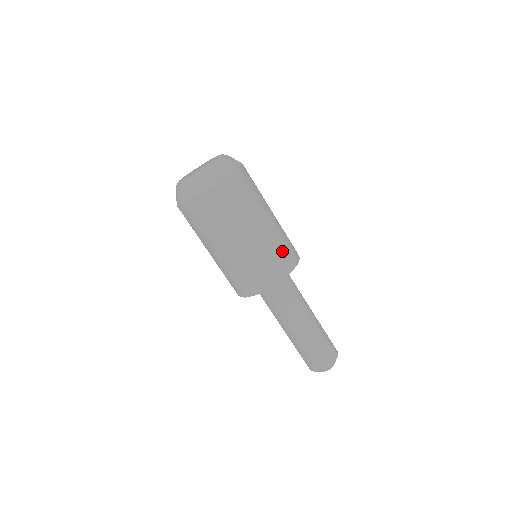
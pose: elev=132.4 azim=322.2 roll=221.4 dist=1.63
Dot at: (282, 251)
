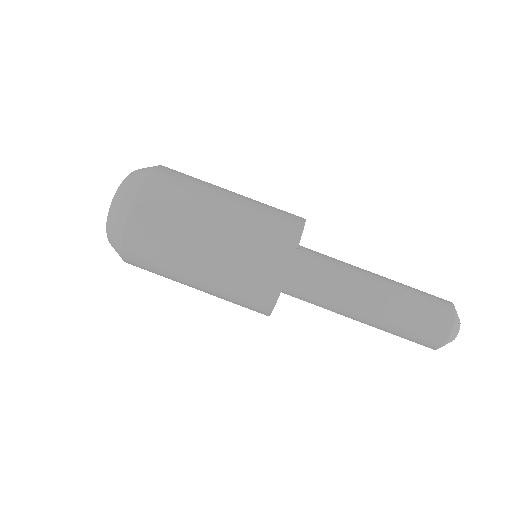
Dot at: (276, 208)
